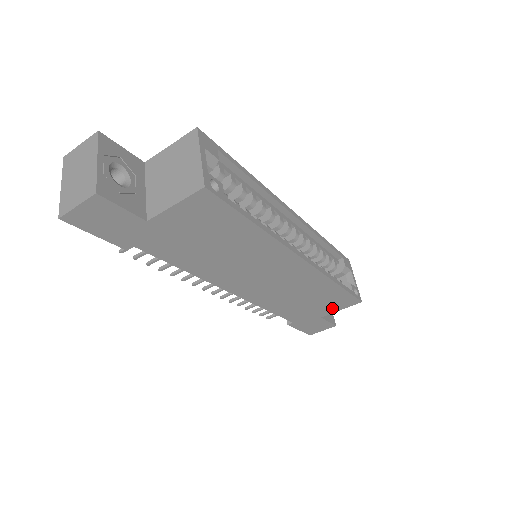
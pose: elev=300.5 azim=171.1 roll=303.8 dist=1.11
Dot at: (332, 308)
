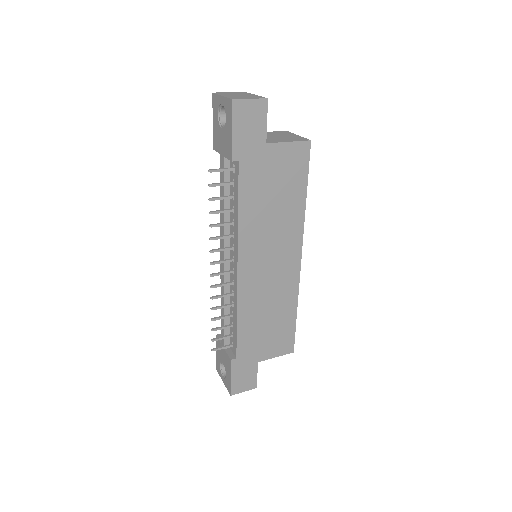
Dot at: (273, 350)
